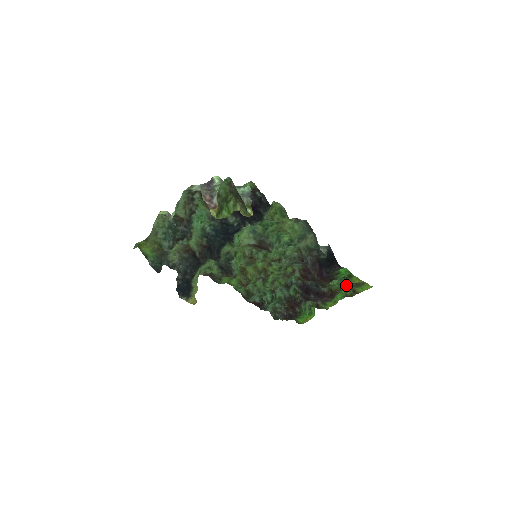
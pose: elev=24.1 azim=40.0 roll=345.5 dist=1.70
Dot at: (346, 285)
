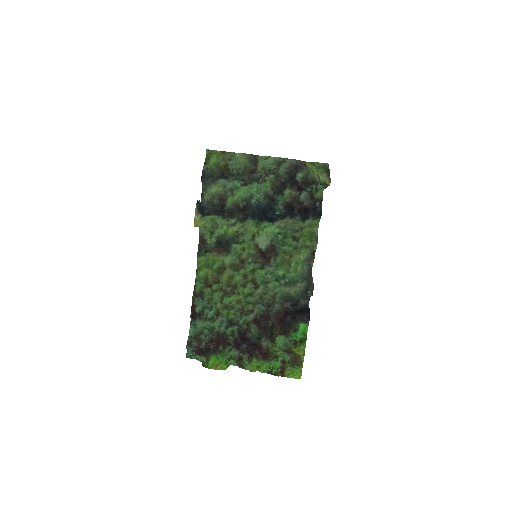
Dot at: (282, 358)
